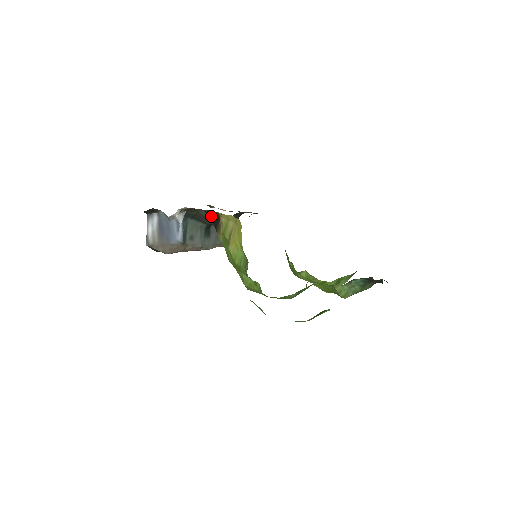
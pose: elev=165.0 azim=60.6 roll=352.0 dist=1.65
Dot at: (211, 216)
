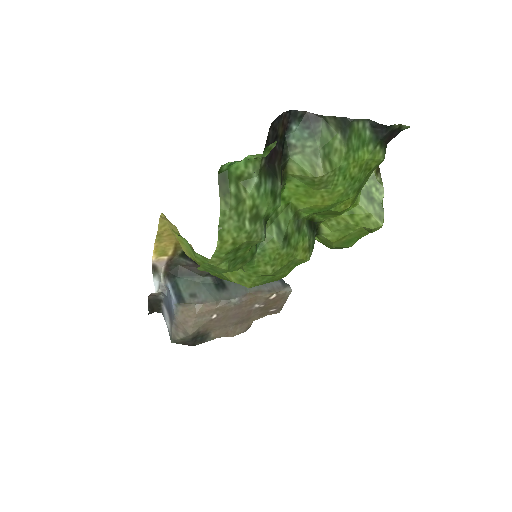
Dot at: occluded
